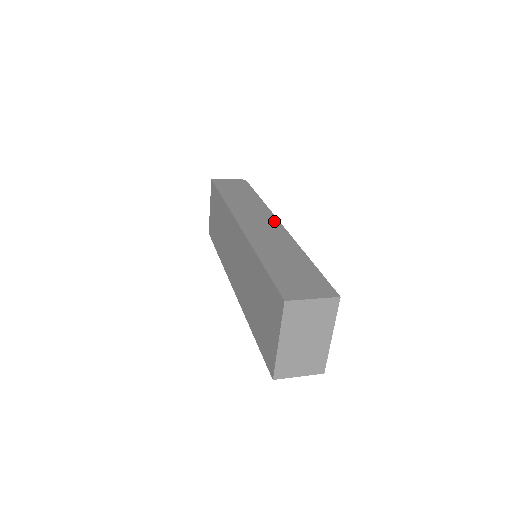
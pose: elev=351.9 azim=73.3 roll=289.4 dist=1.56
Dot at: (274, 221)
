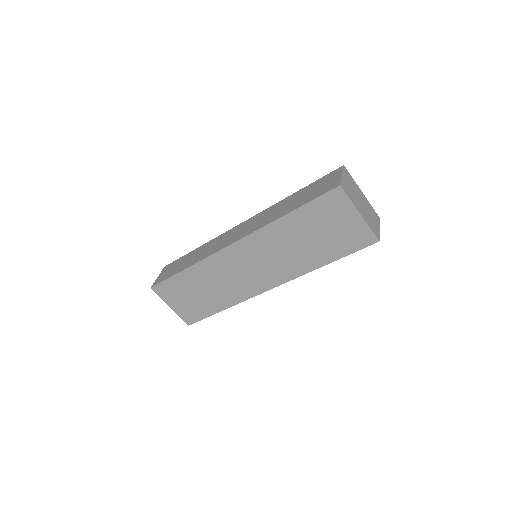
Dot at: (238, 227)
